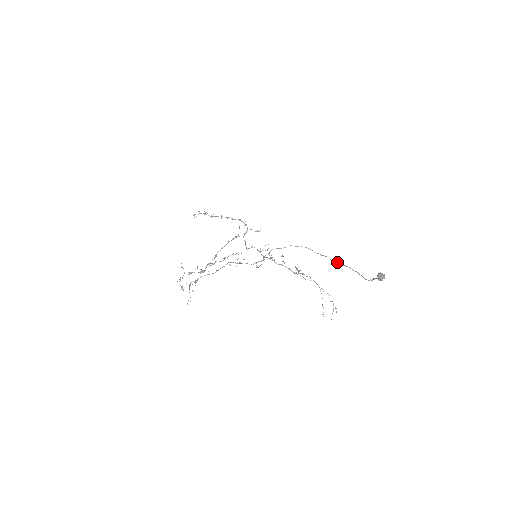
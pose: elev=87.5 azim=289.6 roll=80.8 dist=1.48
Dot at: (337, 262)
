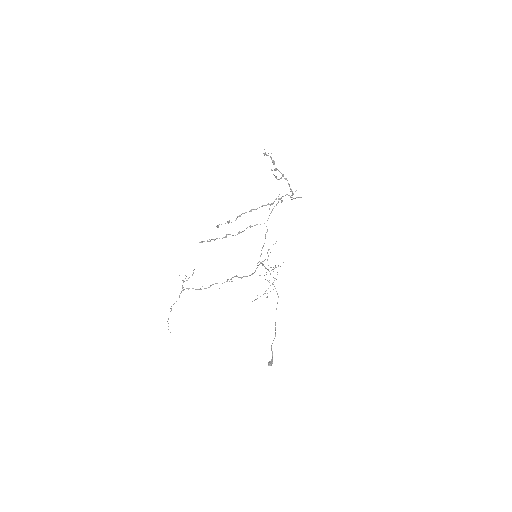
Dot at: (275, 324)
